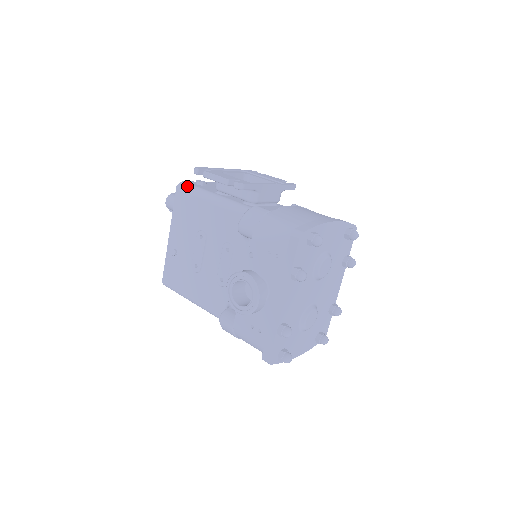
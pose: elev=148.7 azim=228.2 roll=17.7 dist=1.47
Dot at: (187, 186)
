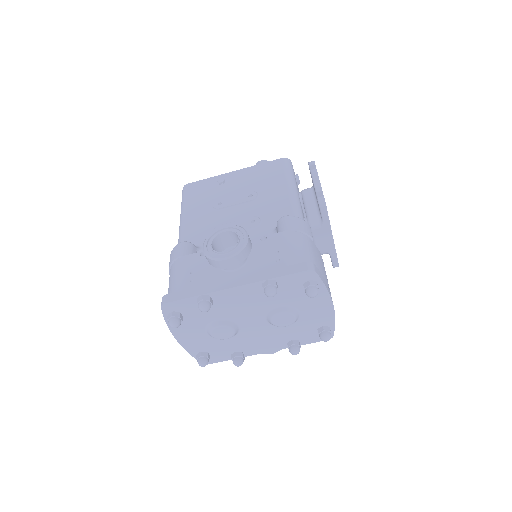
Dot at: (290, 166)
